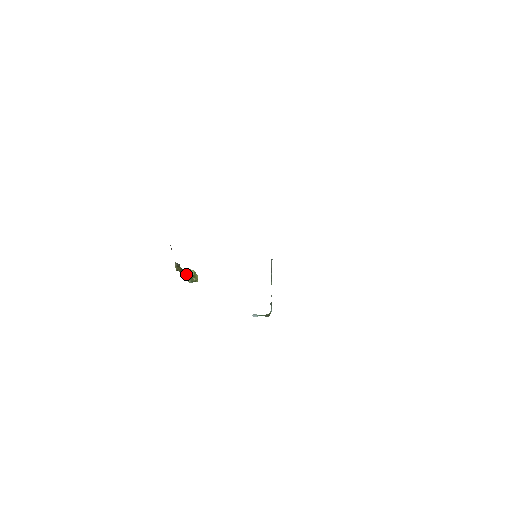
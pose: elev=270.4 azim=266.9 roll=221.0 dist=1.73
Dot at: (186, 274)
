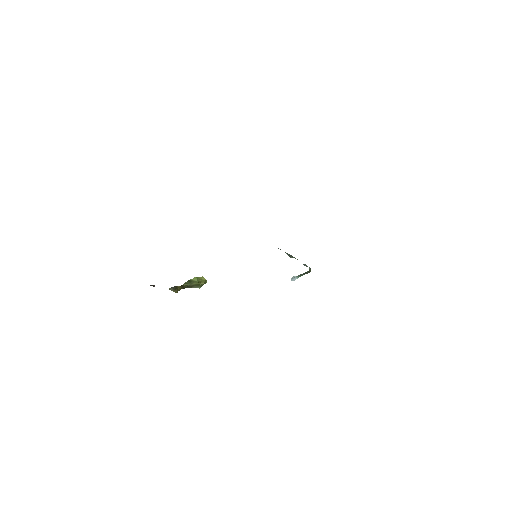
Dot at: (190, 286)
